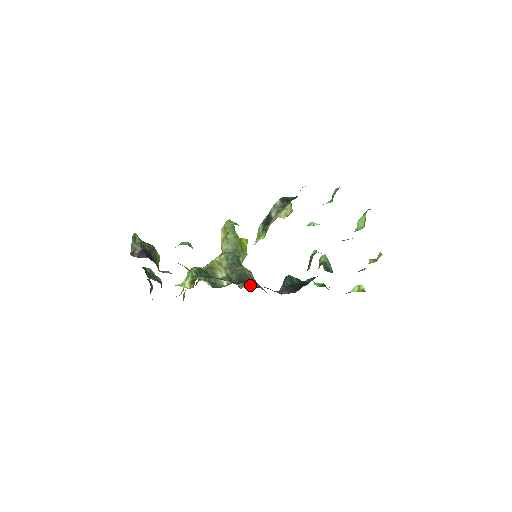
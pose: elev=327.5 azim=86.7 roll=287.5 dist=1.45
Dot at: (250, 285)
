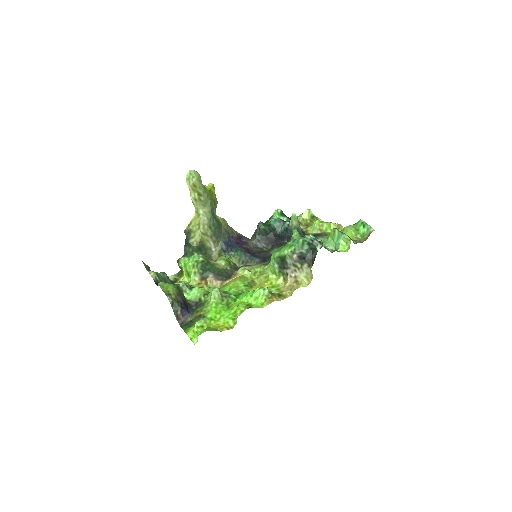
Dot at: (232, 242)
